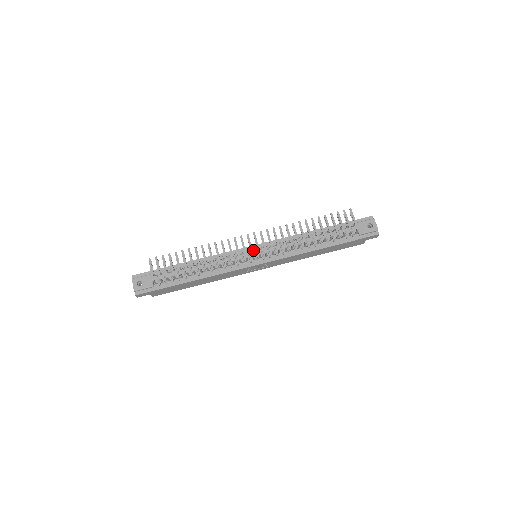
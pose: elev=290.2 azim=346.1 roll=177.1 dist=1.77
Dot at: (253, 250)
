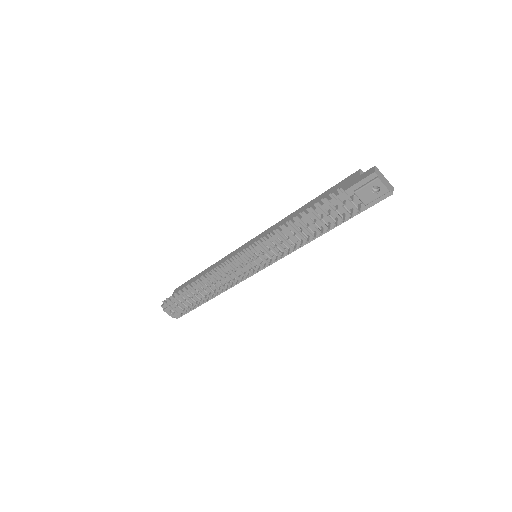
Dot at: (249, 257)
